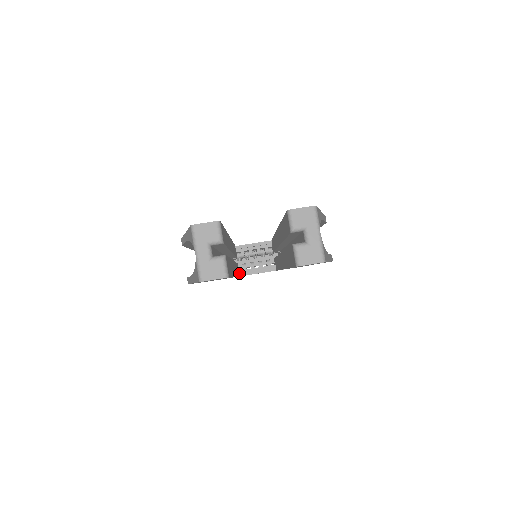
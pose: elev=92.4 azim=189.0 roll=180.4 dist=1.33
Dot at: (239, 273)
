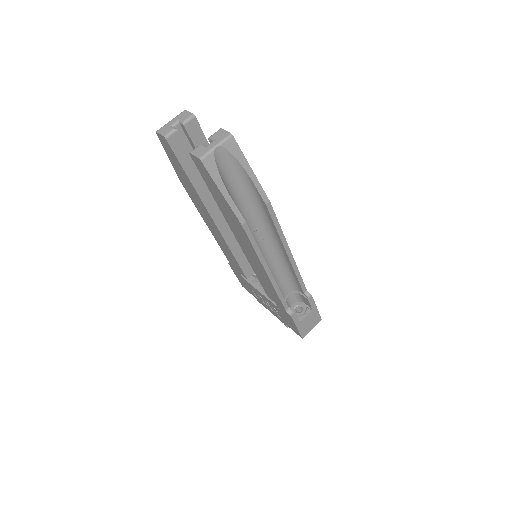
Dot at: occluded
